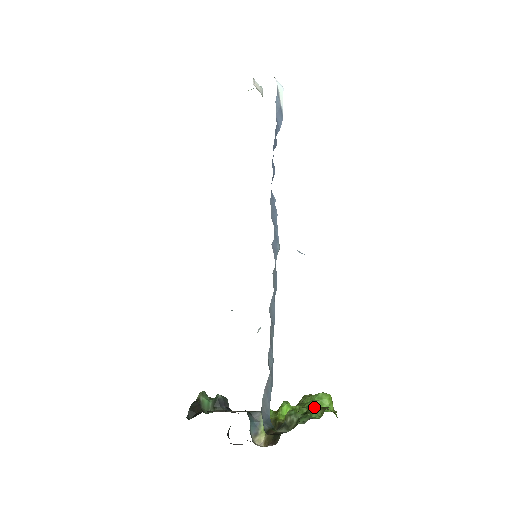
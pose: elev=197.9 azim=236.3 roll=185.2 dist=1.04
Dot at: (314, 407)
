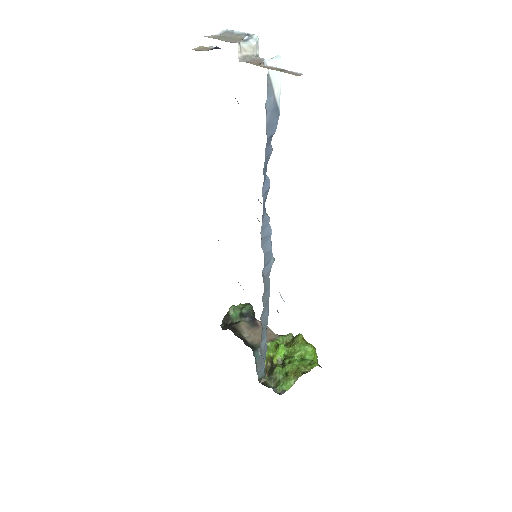
Dot at: (293, 370)
